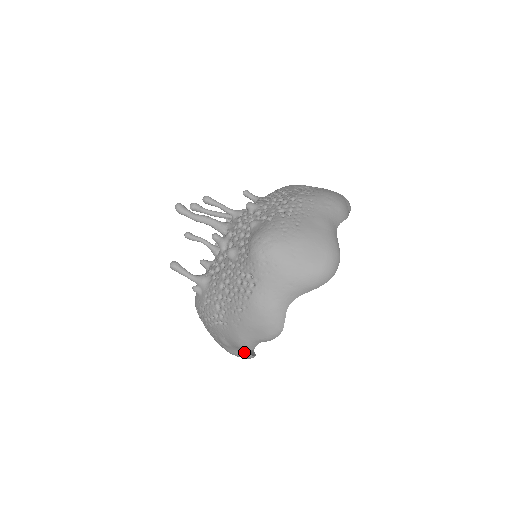
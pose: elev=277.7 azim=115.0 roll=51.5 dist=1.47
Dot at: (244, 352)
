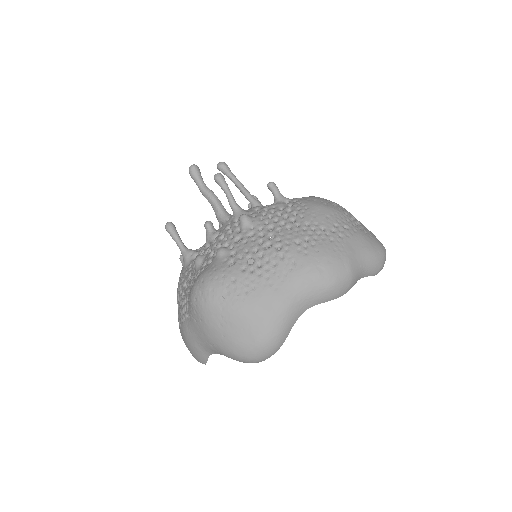
Dot at: occluded
